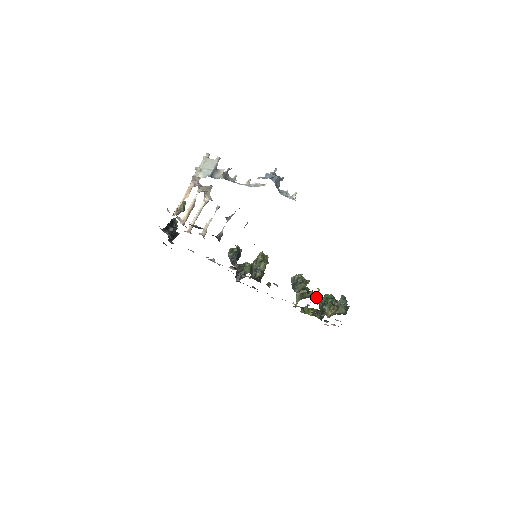
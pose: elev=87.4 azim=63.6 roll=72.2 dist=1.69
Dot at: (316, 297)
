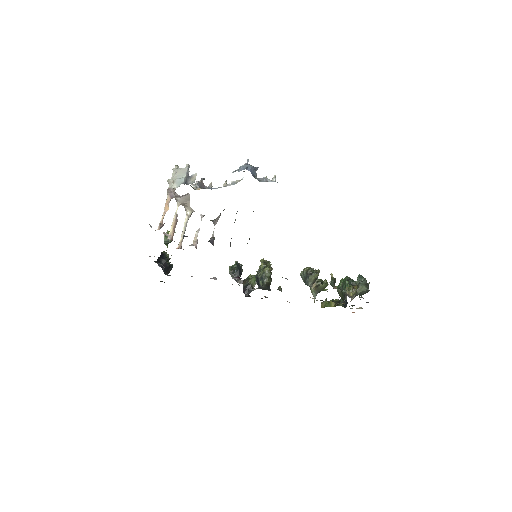
Dot at: (332, 283)
